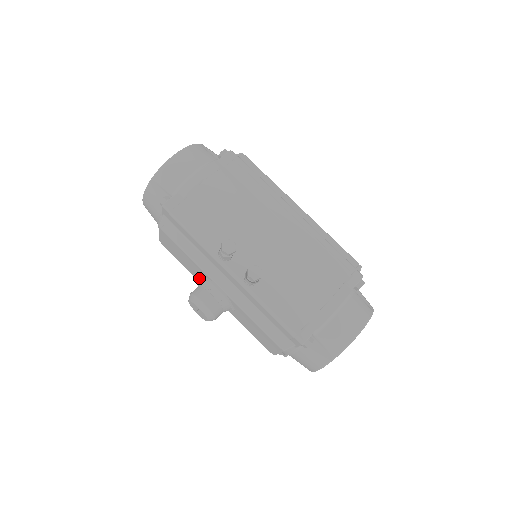
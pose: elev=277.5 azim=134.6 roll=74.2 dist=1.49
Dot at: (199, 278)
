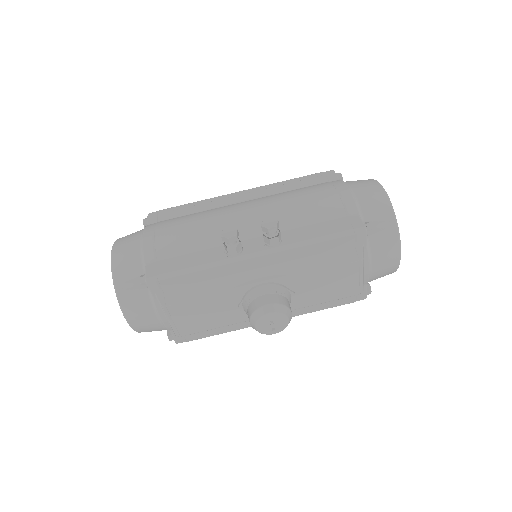
Dot at: (240, 309)
